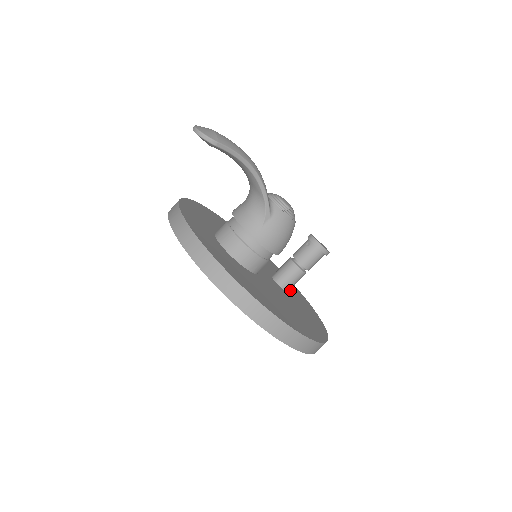
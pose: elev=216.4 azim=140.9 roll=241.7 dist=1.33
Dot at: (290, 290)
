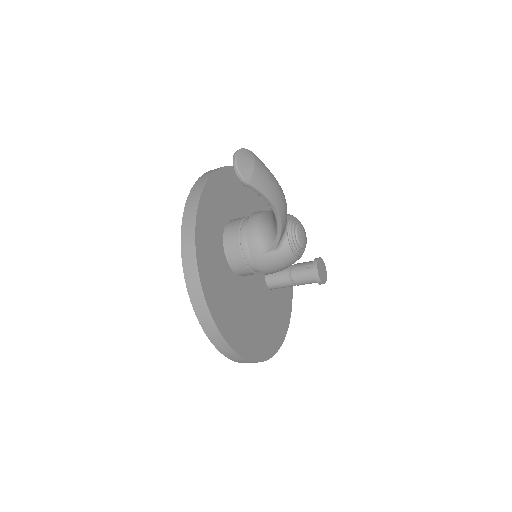
Dot at: occluded
